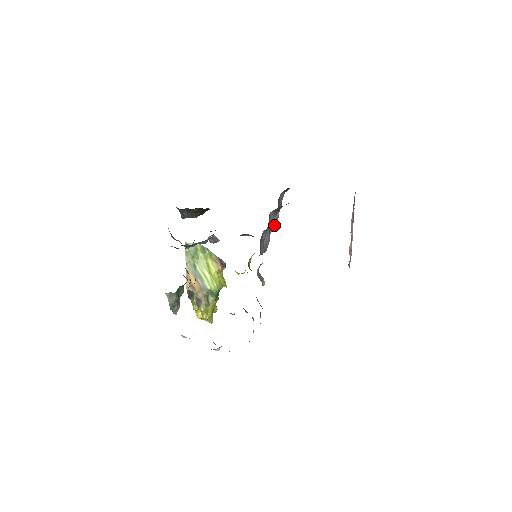
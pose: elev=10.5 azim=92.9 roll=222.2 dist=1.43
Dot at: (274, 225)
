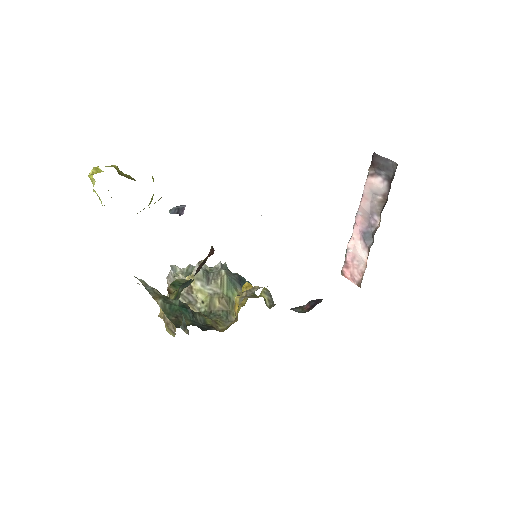
Dot at: occluded
